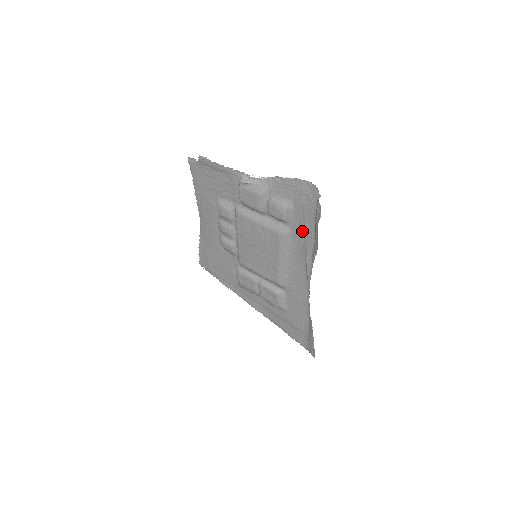
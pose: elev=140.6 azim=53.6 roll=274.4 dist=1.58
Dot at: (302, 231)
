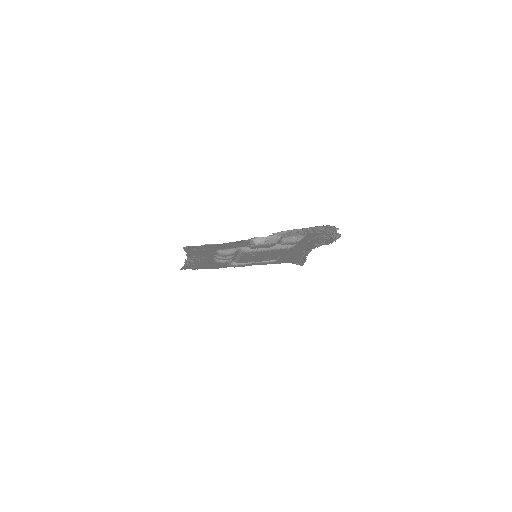
Dot at: (311, 240)
